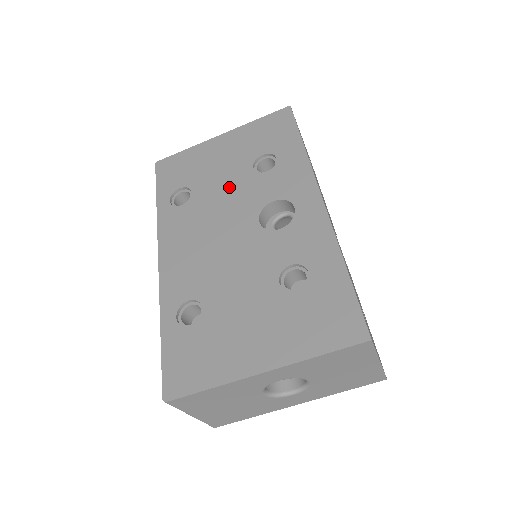
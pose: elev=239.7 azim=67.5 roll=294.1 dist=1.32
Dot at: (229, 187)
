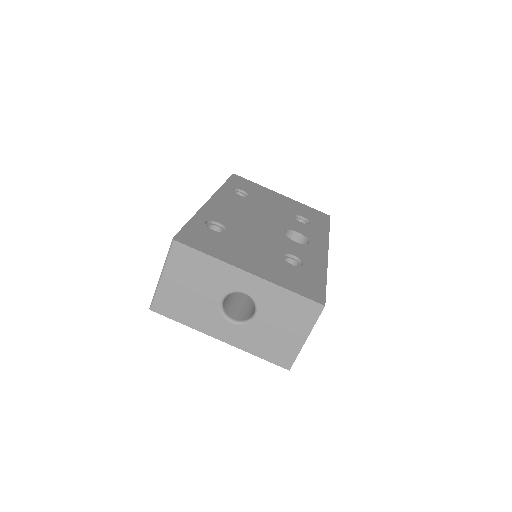
Dot at: (275, 211)
